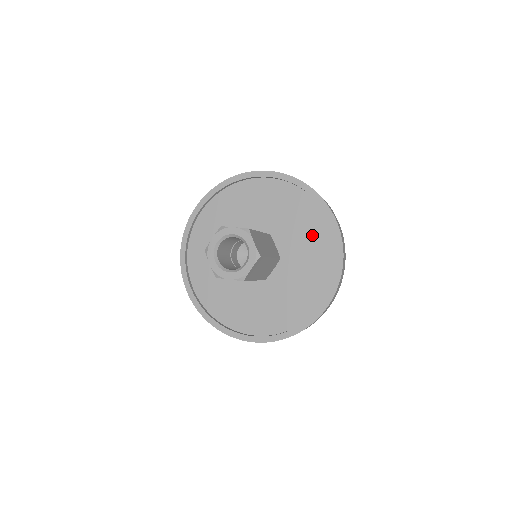
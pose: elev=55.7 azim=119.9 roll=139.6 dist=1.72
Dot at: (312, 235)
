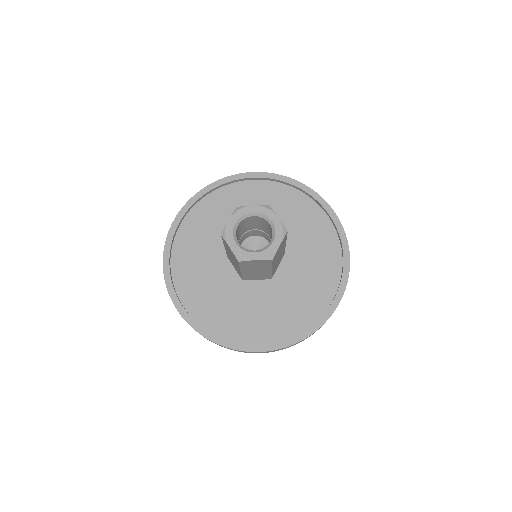
Dot at: (311, 229)
